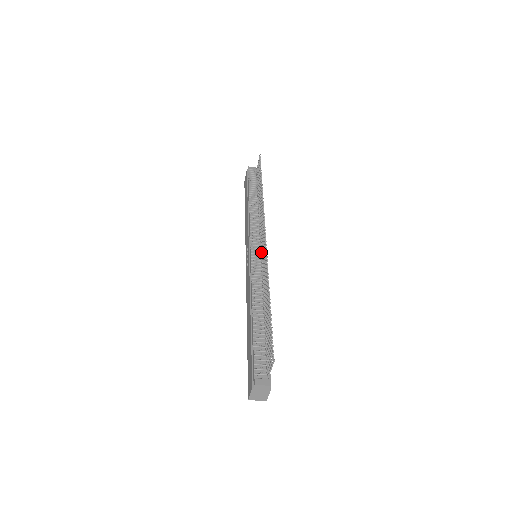
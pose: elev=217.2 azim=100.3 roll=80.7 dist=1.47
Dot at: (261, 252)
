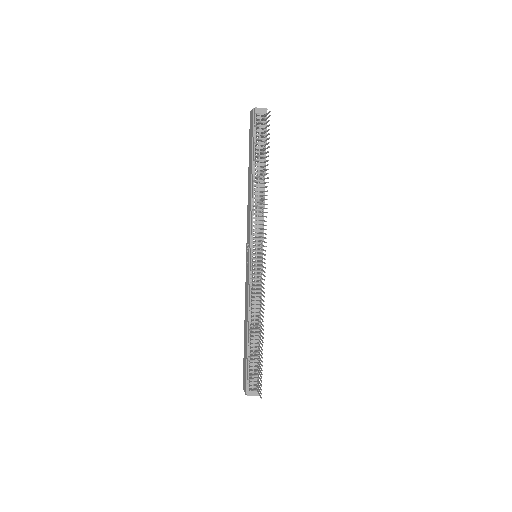
Dot at: (260, 265)
